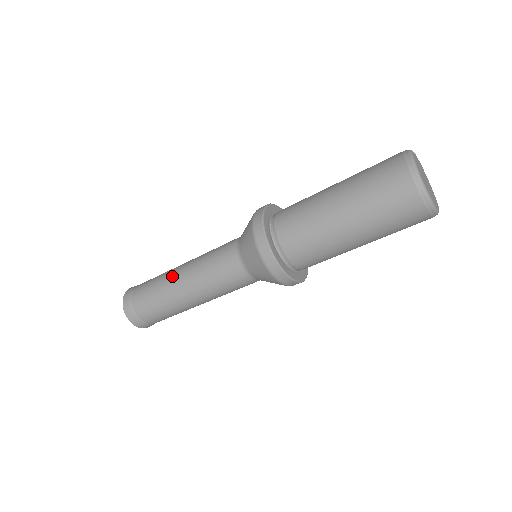
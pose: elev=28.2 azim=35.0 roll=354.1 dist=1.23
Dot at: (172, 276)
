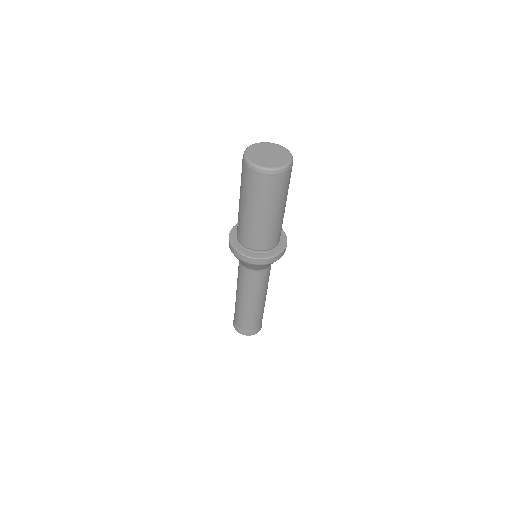
Dot at: occluded
